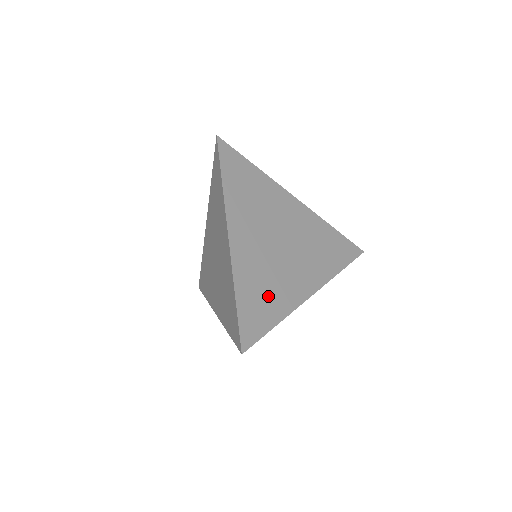
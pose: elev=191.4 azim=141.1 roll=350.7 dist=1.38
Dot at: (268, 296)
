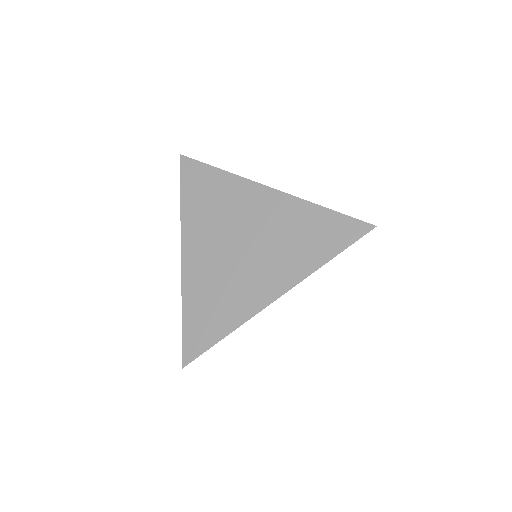
Dot at: (217, 308)
